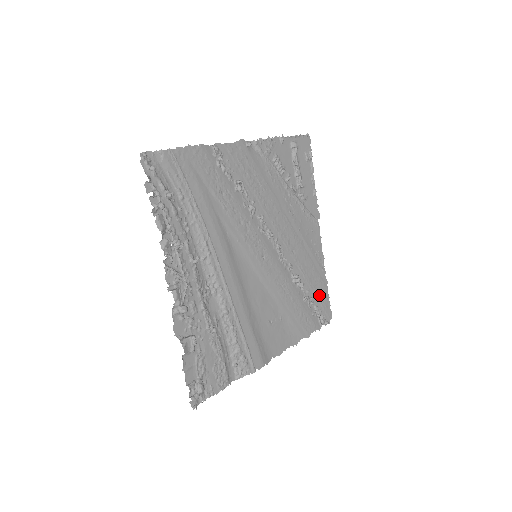
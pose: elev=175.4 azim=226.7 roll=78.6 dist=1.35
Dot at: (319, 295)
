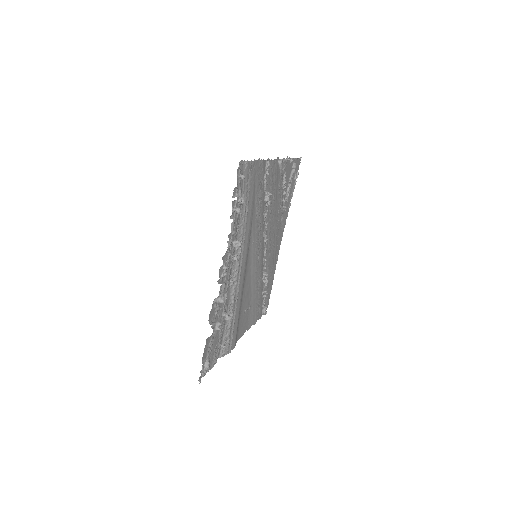
Dot at: (268, 290)
